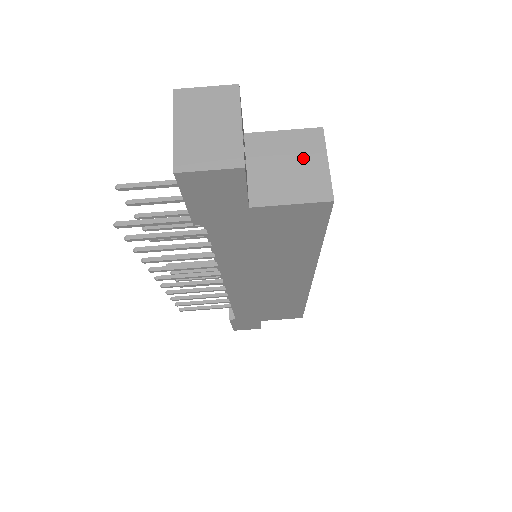
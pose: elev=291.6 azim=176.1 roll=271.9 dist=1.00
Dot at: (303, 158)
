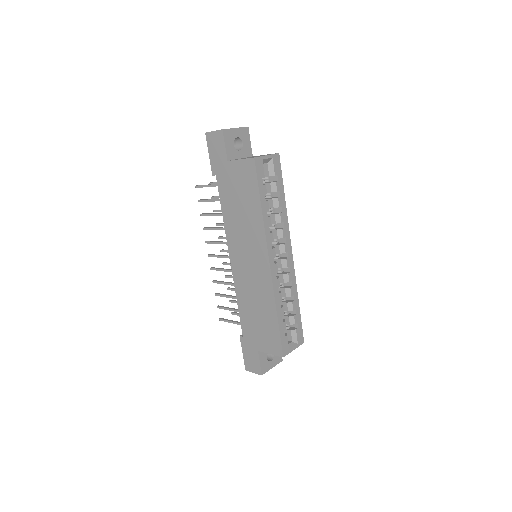
Dot at: occluded
